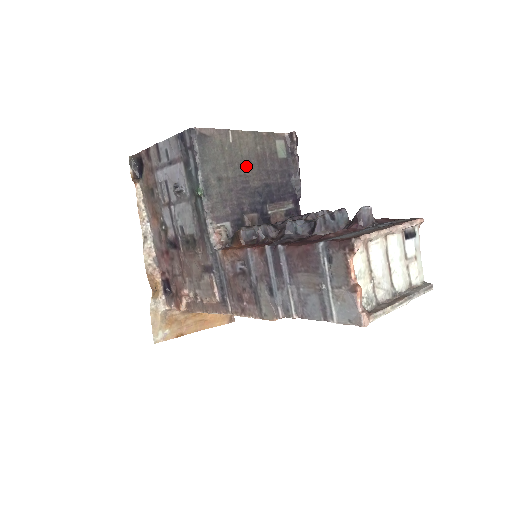
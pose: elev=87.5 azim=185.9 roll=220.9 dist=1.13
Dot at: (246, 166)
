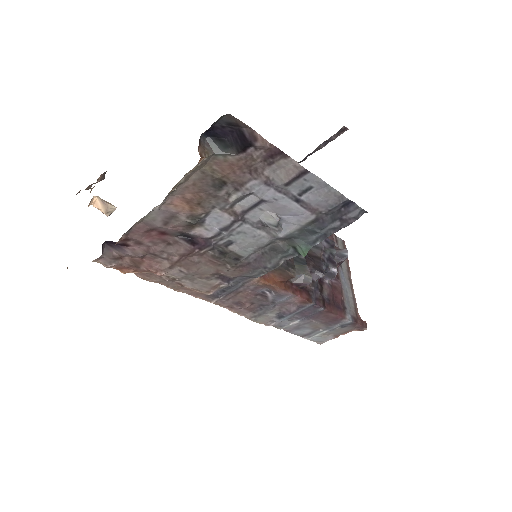
Dot at: occluded
